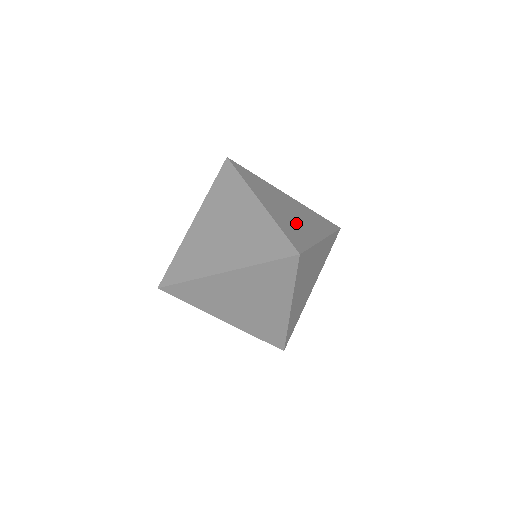
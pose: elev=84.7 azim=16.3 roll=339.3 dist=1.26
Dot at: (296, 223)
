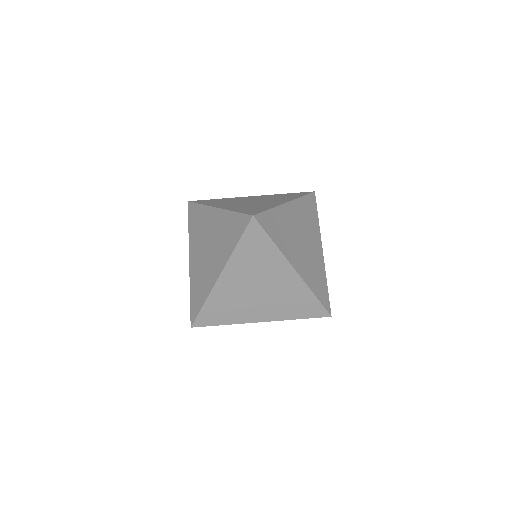
Dot at: (291, 238)
